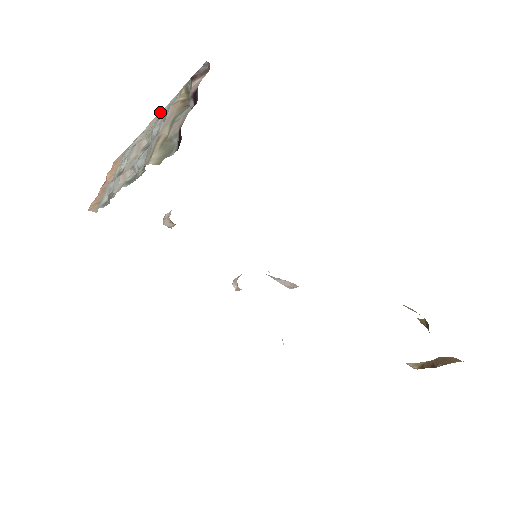
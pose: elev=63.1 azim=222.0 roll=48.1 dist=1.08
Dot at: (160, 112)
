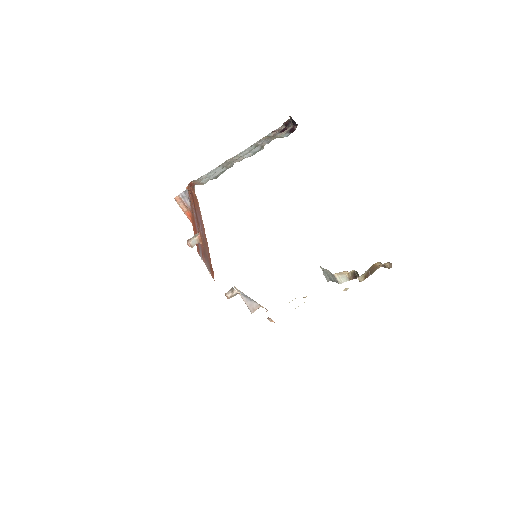
Dot at: (232, 157)
